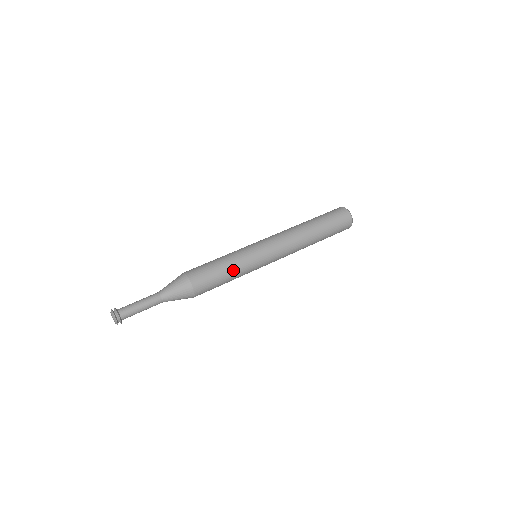
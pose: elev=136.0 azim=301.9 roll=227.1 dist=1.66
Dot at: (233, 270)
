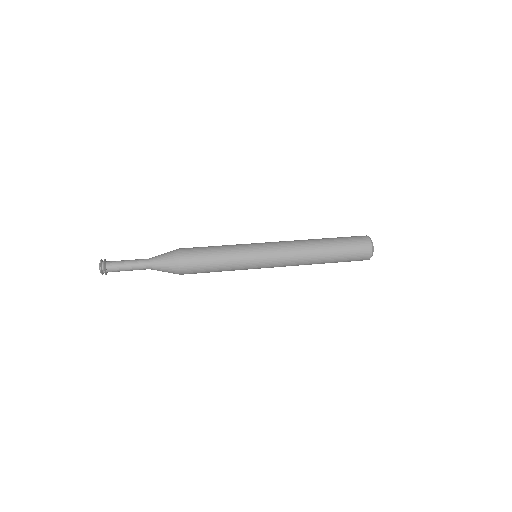
Dot at: (224, 261)
